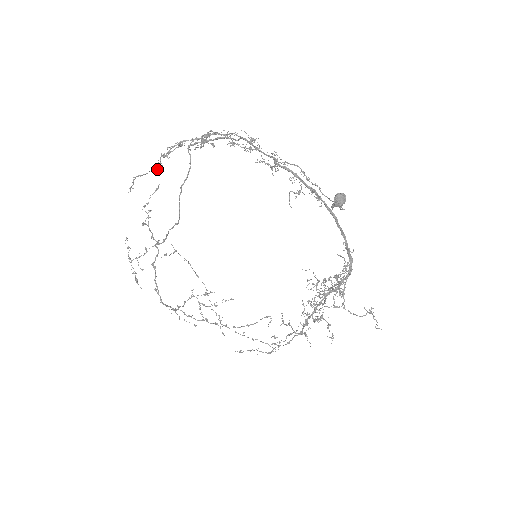
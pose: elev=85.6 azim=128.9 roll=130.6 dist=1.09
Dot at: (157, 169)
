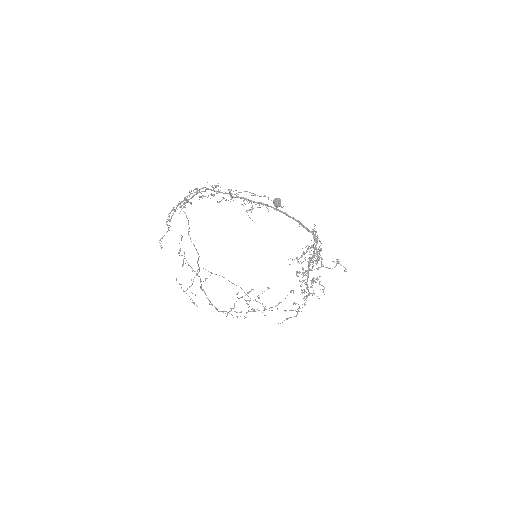
Dot at: (168, 230)
